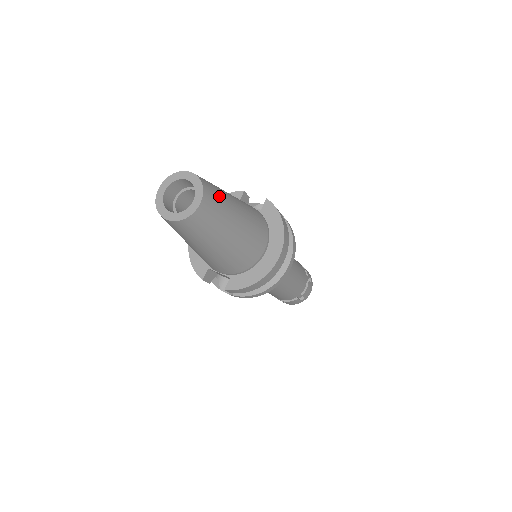
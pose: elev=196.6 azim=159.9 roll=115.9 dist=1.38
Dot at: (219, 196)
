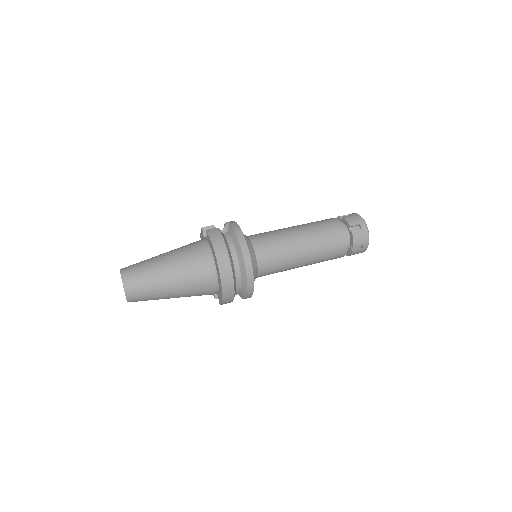
Dot at: (141, 273)
